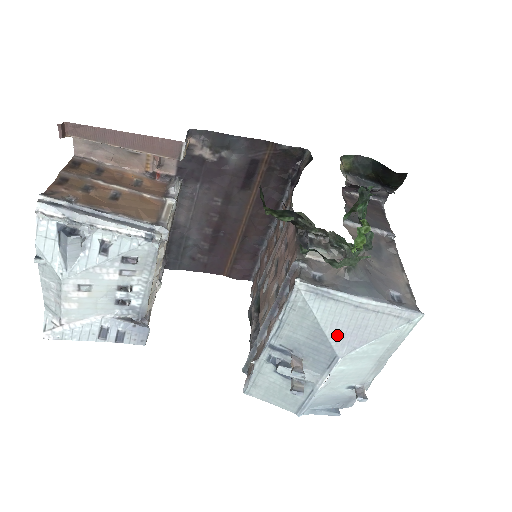
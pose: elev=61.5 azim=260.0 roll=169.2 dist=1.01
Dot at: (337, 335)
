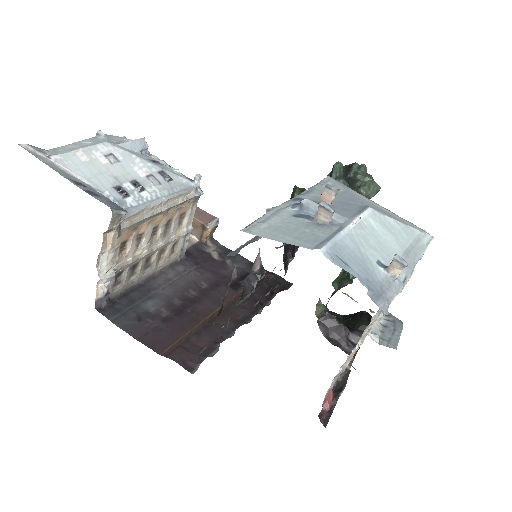
Dot at: (364, 202)
